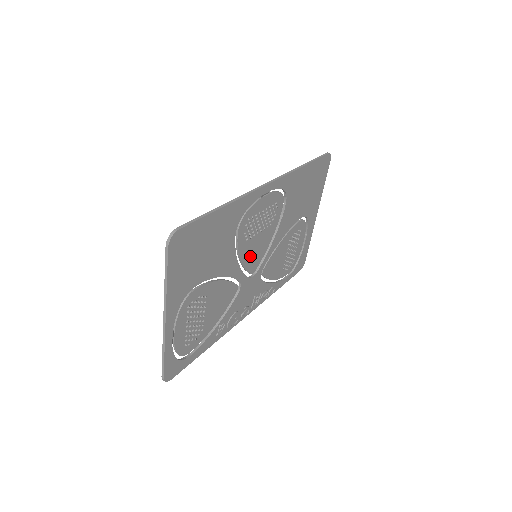
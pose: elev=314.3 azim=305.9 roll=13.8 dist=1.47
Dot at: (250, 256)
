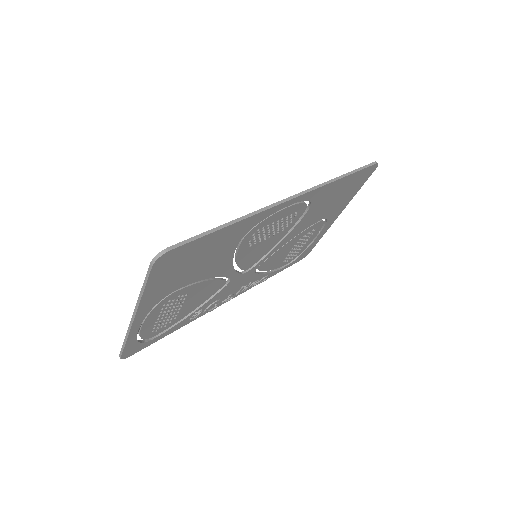
Dot at: (249, 257)
